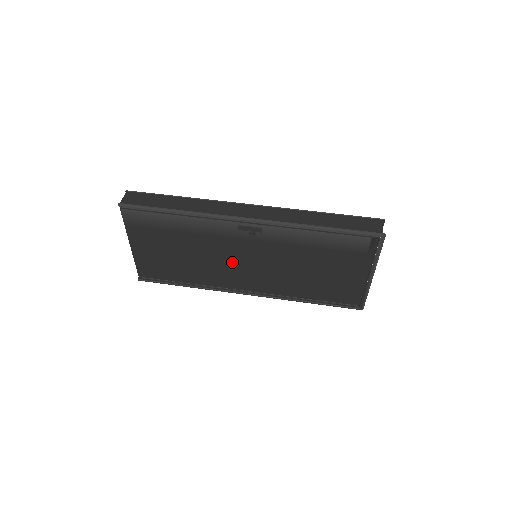
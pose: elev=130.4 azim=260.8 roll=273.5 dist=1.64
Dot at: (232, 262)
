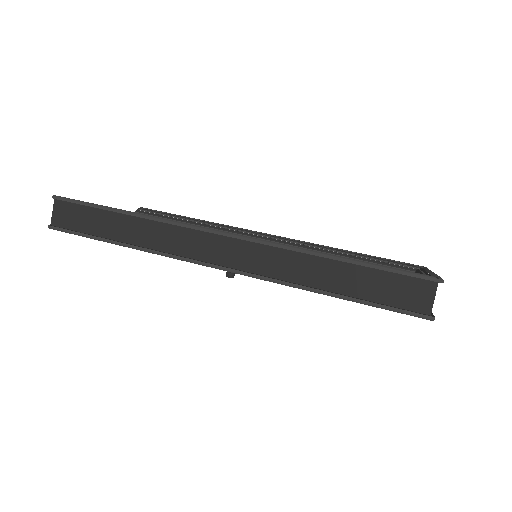
Dot at: occluded
